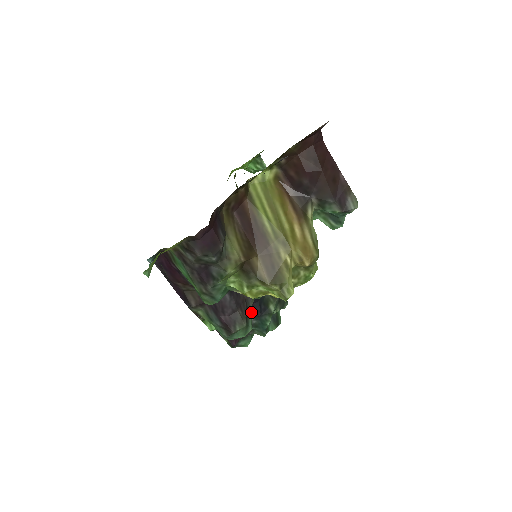
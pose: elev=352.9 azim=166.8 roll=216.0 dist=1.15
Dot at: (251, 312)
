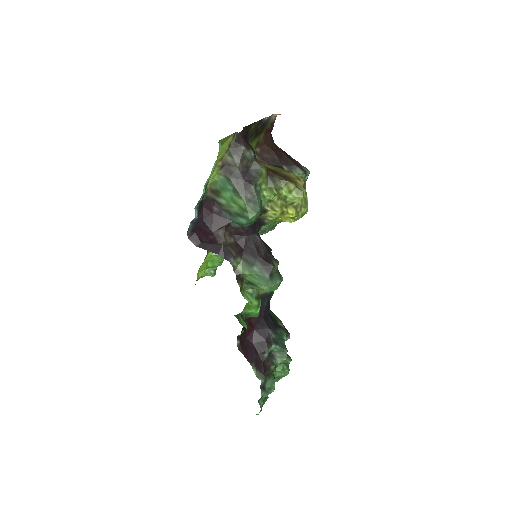
Dot at: (267, 324)
